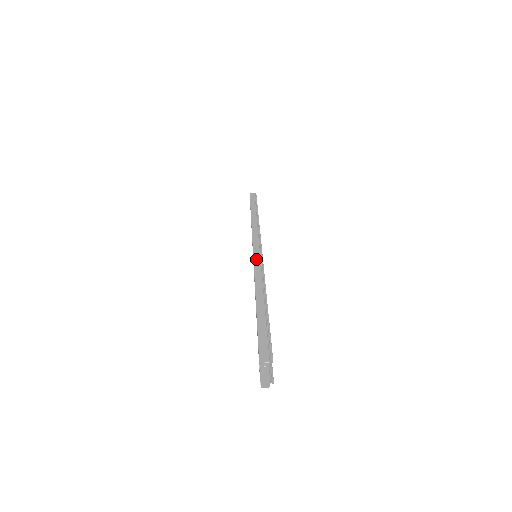
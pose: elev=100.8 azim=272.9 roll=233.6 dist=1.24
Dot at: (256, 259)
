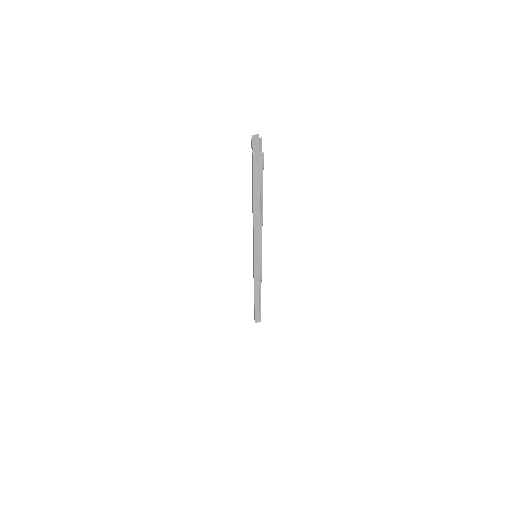
Dot at: occluded
